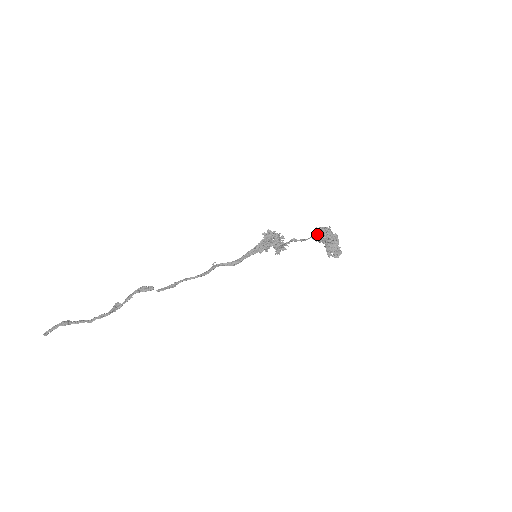
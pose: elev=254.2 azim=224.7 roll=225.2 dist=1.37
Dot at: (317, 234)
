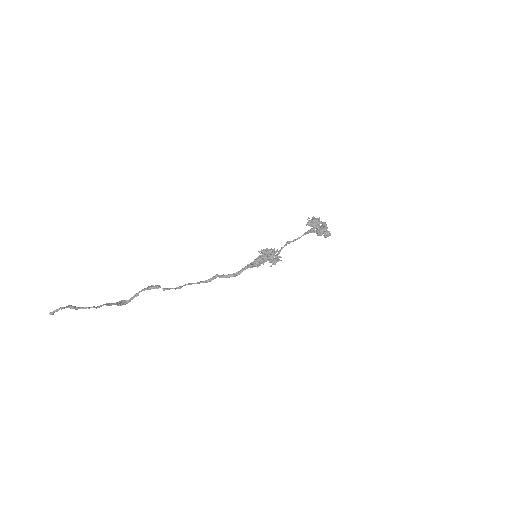
Dot at: (309, 222)
